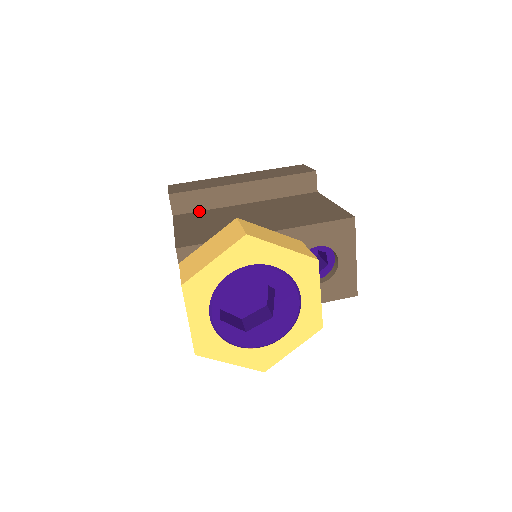
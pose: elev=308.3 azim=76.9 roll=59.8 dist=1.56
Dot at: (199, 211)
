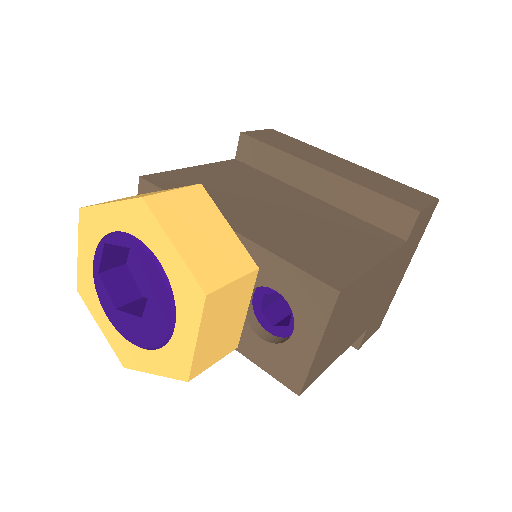
Dot at: (260, 170)
